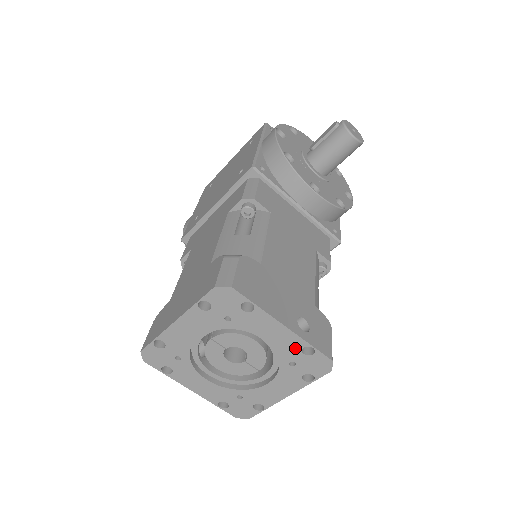
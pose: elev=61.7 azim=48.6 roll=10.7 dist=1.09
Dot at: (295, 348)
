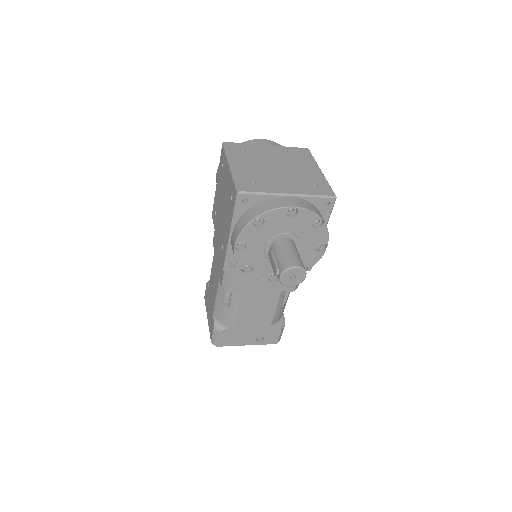
Dot at: occluded
